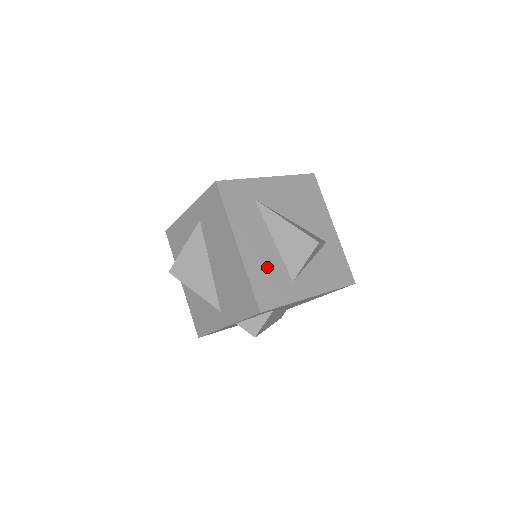
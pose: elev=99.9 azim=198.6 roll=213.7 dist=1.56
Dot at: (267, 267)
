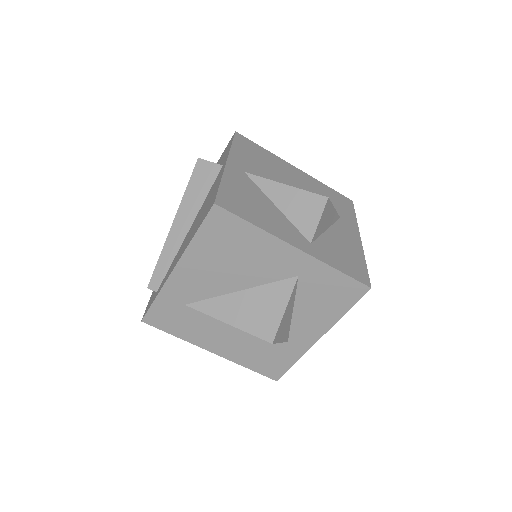
Dot at: (252, 349)
